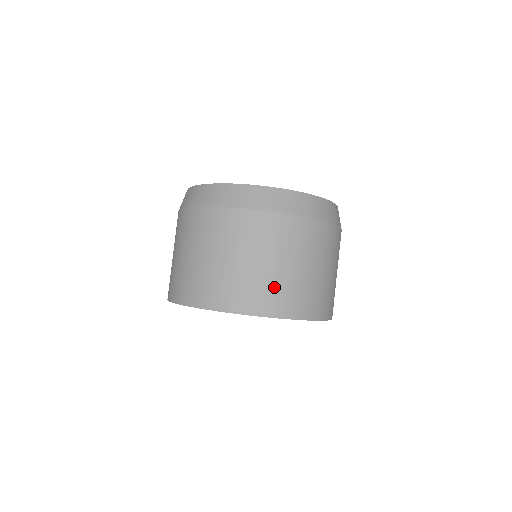
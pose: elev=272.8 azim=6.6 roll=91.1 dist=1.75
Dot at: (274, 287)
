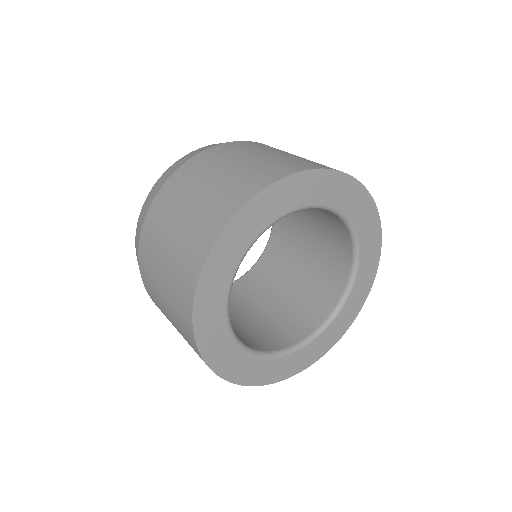
Dot at: (255, 169)
